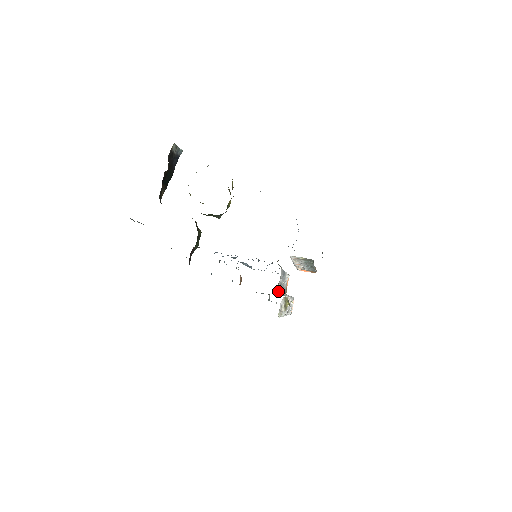
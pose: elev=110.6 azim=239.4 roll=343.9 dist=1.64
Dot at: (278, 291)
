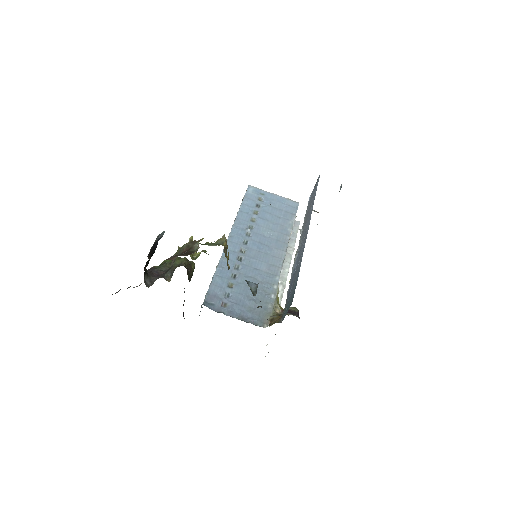
Dot at: occluded
